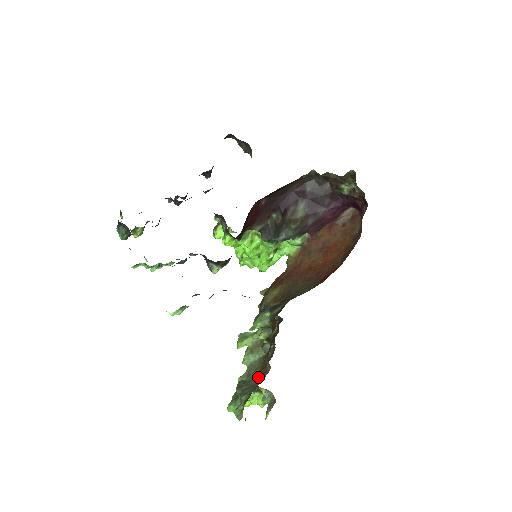
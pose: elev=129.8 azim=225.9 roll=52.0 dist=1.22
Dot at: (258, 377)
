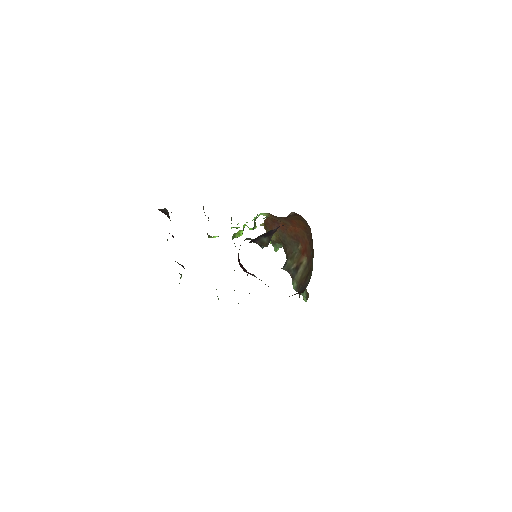
Dot at: occluded
